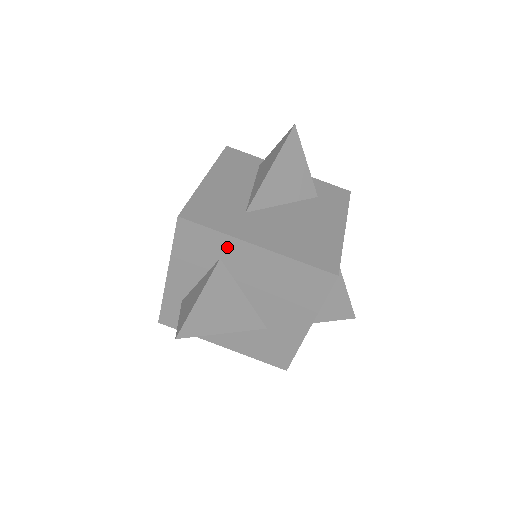
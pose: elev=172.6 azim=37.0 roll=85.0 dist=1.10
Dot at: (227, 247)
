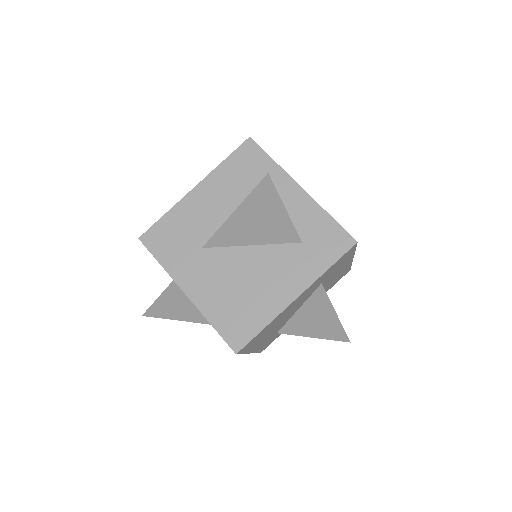
Dot at: occluded
